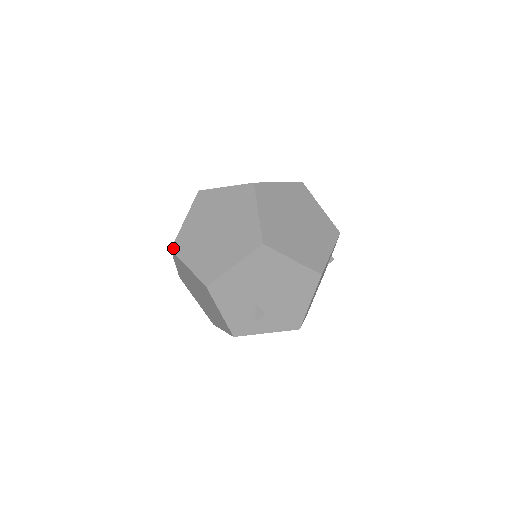
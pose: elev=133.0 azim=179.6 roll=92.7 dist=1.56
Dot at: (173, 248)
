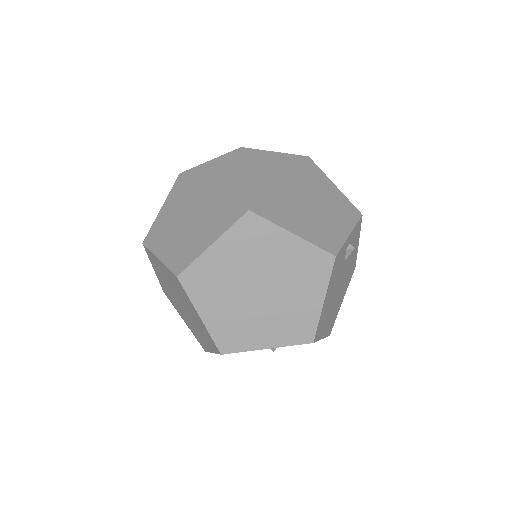
Dot at: (164, 292)
